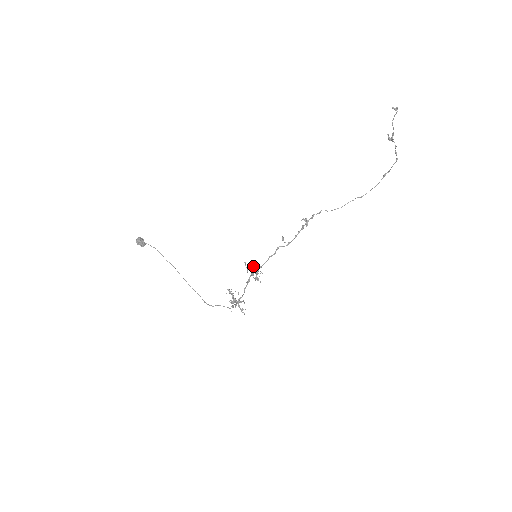
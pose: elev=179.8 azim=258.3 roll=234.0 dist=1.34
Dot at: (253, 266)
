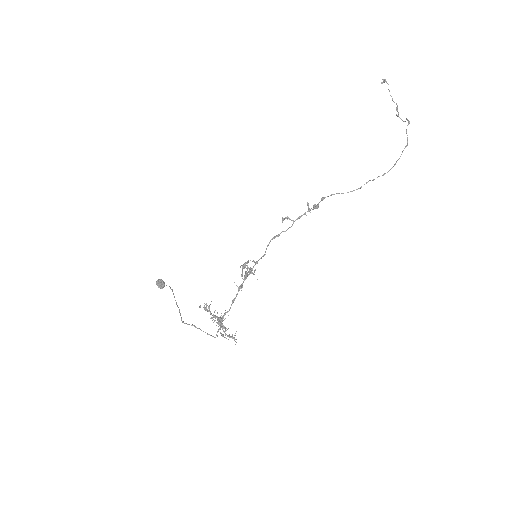
Dot at: (250, 269)
